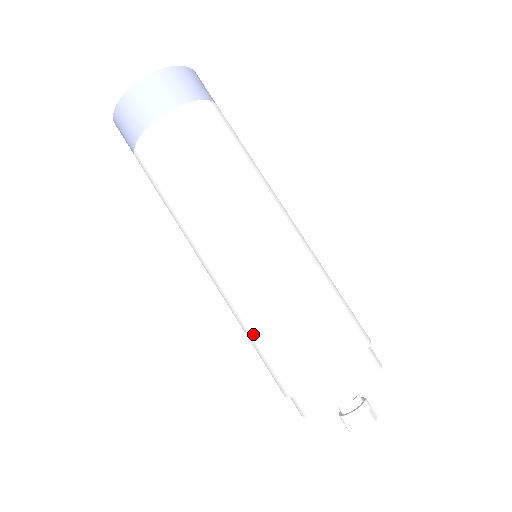
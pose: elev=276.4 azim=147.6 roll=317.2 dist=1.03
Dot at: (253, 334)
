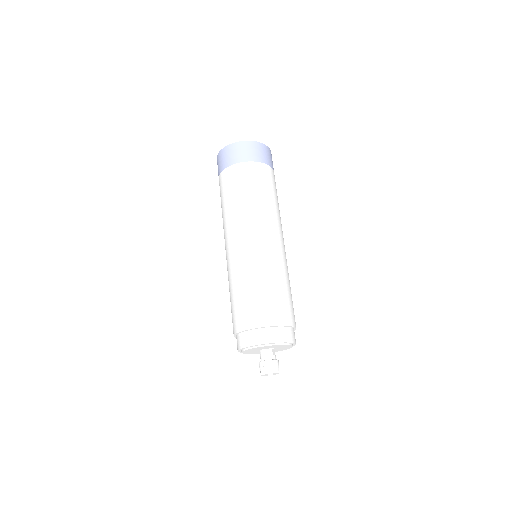
Dot at: (243, 287)
